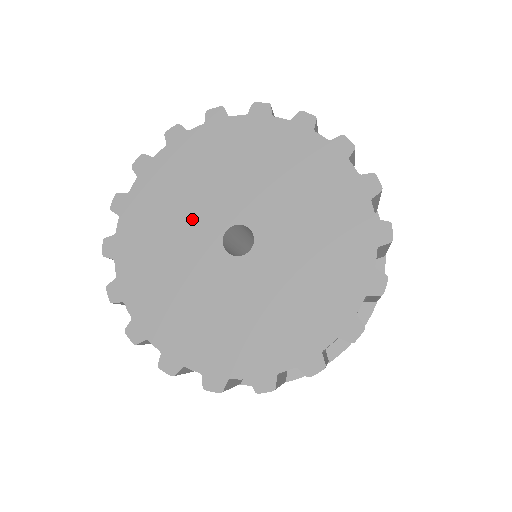
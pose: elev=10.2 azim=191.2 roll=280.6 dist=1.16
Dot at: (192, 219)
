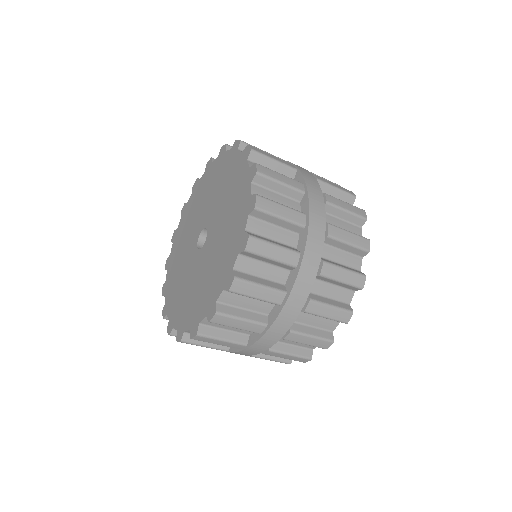
Dot at: (186, 256)
